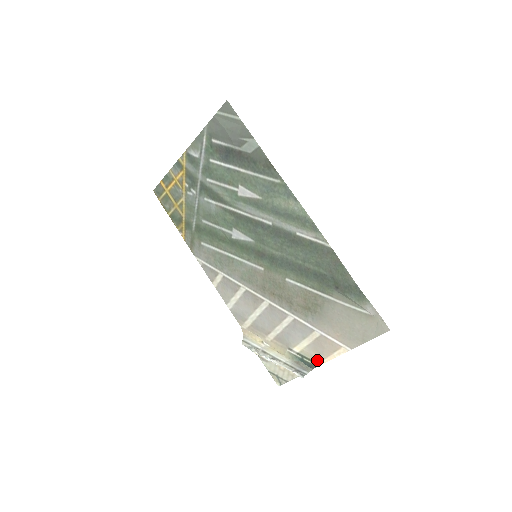
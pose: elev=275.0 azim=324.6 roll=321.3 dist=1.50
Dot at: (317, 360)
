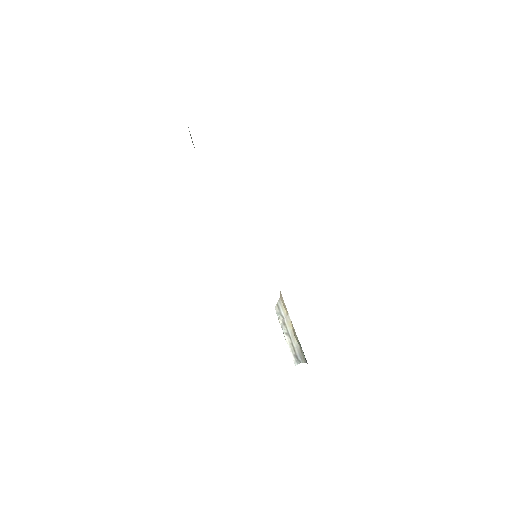
Dot at: occluded
